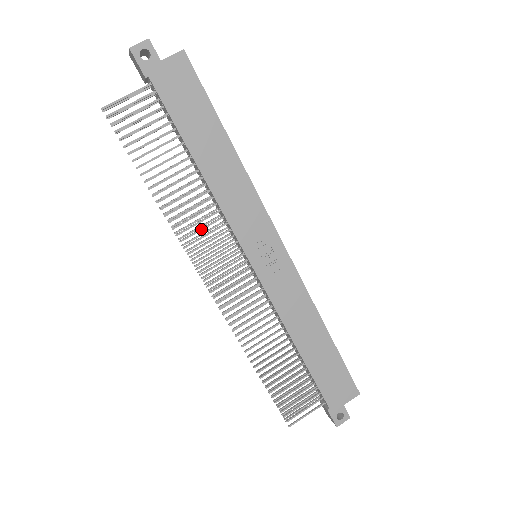
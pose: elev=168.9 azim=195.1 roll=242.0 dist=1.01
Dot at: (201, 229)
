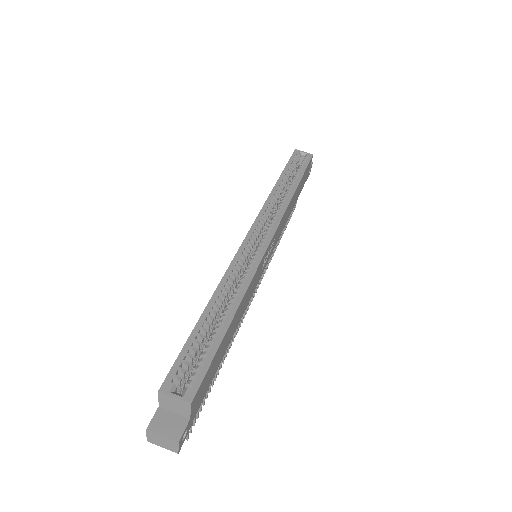
Dot at: occluded
